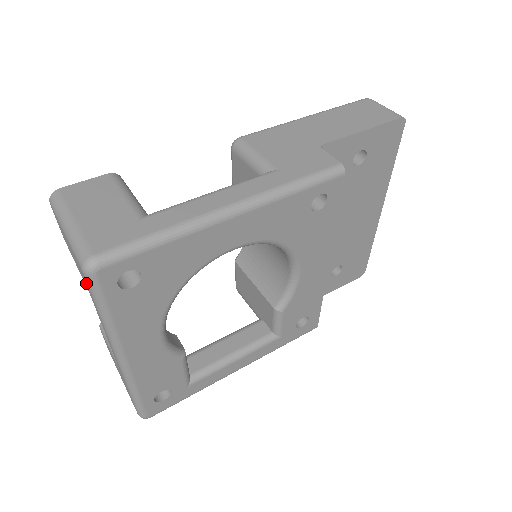
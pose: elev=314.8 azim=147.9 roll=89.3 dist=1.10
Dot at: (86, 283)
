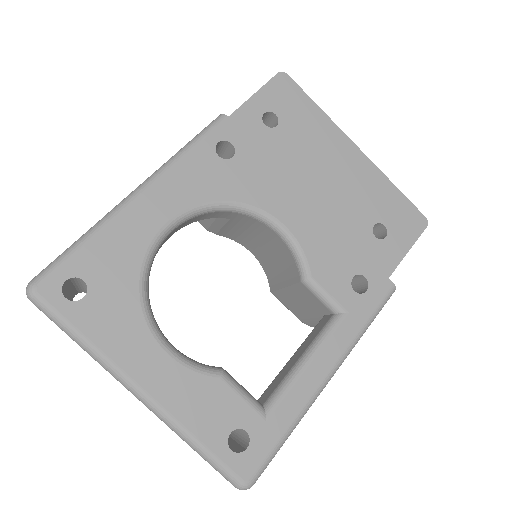
Dot at: (50, 319)
